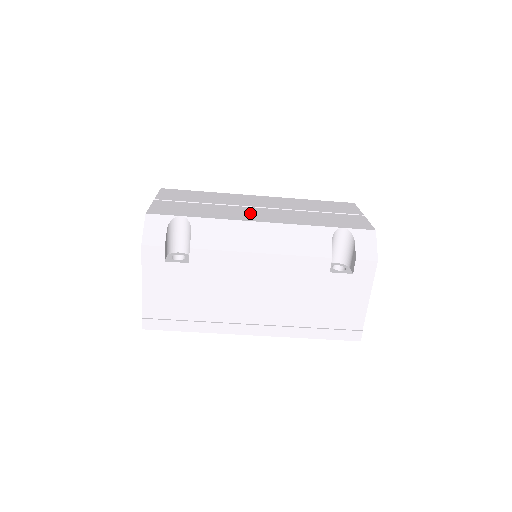
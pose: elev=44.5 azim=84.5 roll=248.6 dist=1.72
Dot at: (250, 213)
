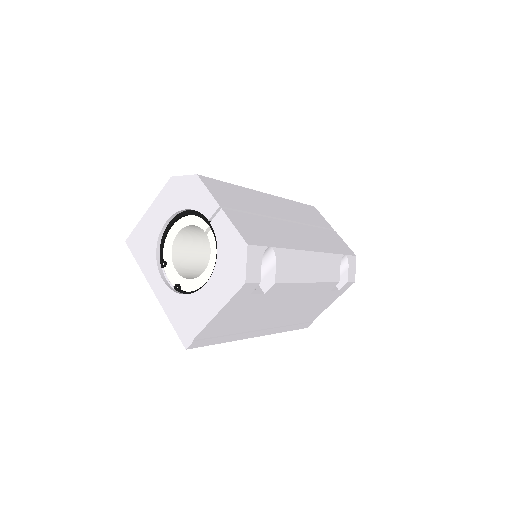
Dot at: (294, 234)
